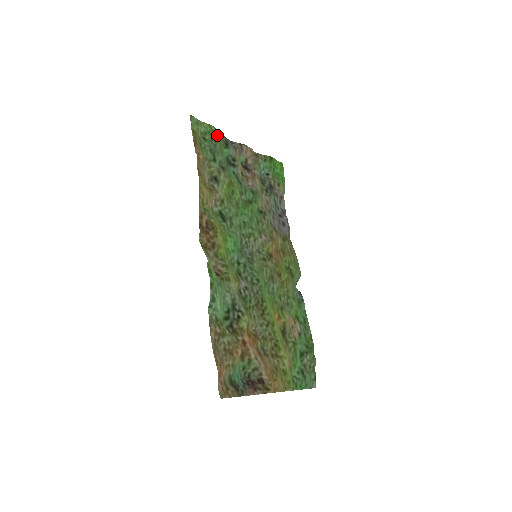
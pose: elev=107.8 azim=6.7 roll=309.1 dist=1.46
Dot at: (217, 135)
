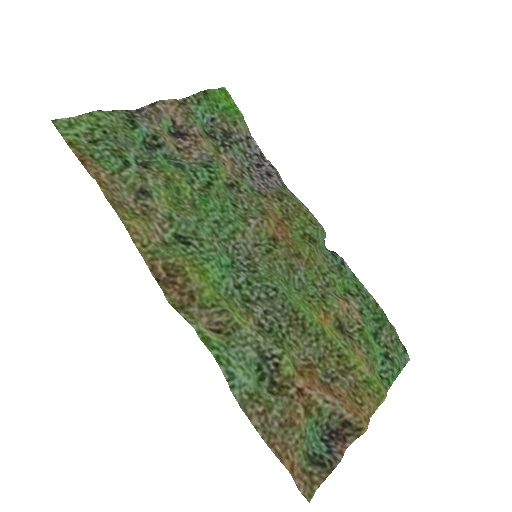
Dot at: (110, 120)
